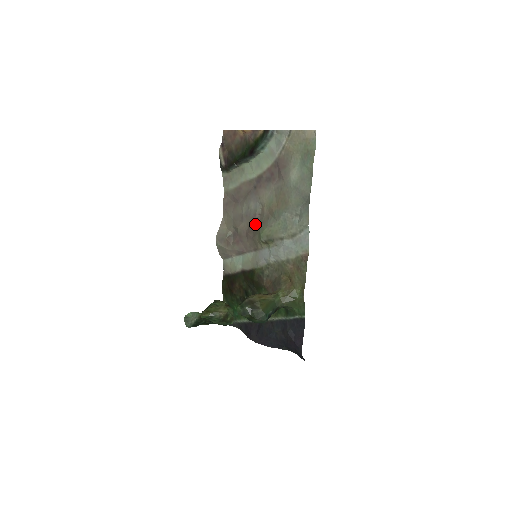
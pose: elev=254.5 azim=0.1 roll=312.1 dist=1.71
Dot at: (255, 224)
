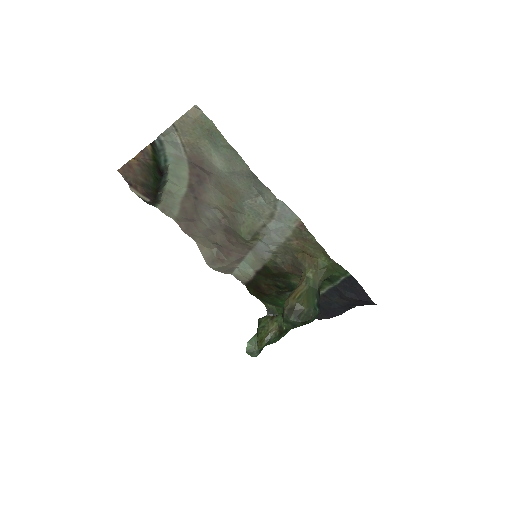
Dot at: (228, 229)
